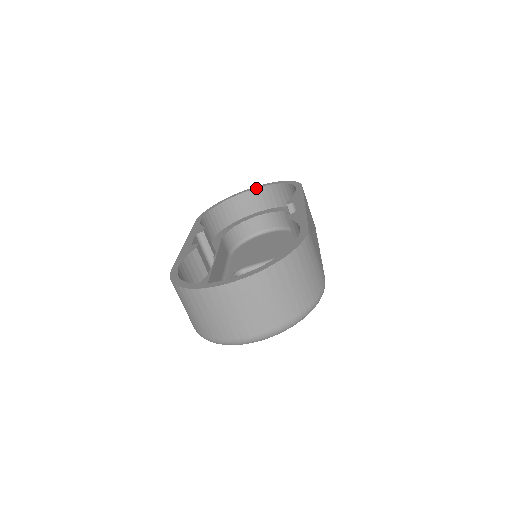
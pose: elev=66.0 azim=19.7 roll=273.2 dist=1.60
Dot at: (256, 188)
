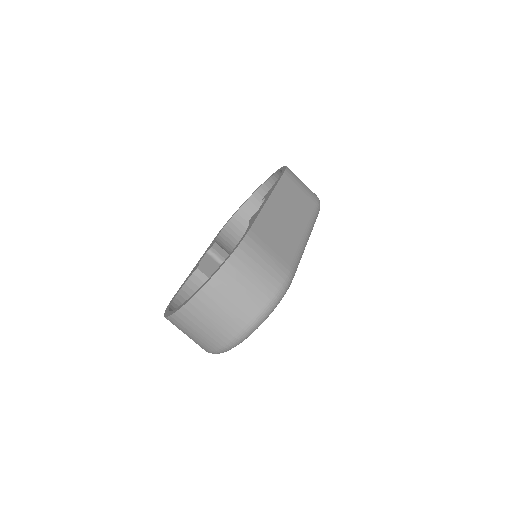
Dot at: (265, 182)
